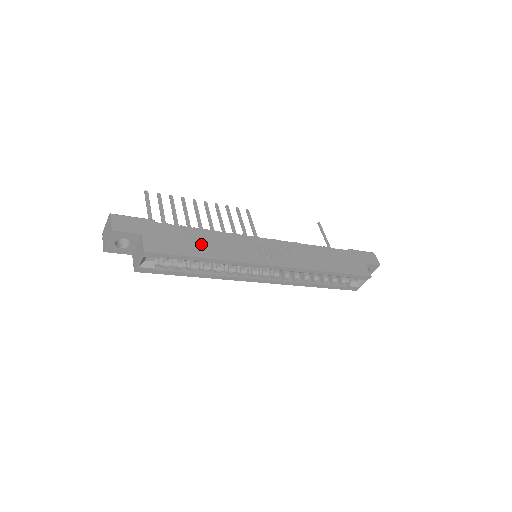
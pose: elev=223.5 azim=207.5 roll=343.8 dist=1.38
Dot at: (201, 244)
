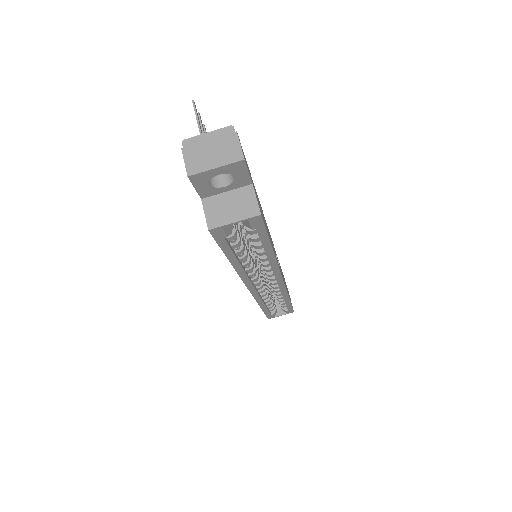
Dot at: occluded
